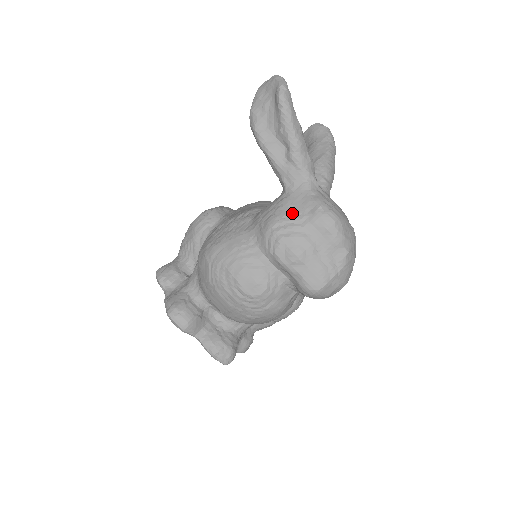
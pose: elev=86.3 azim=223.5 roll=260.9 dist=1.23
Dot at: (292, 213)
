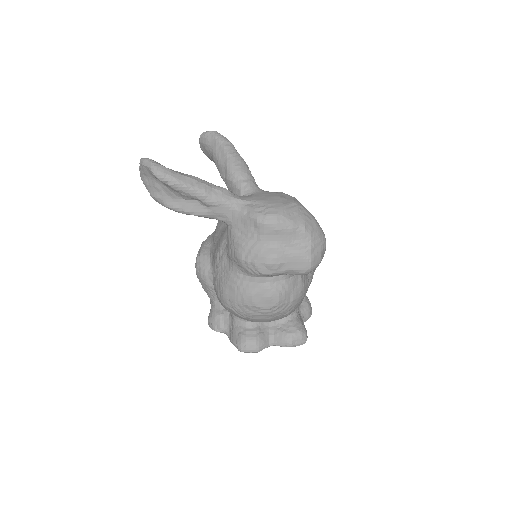
Dot at: (245, 239)
